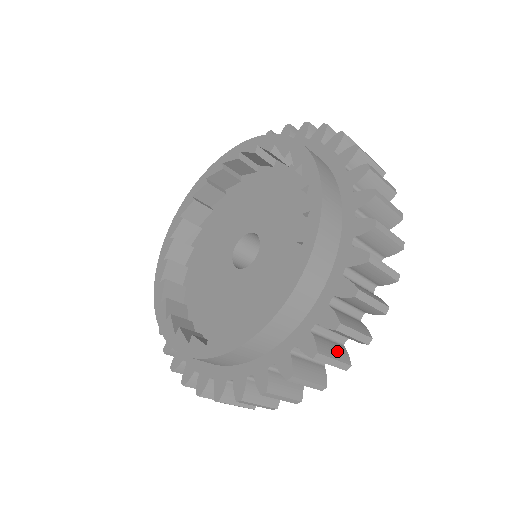
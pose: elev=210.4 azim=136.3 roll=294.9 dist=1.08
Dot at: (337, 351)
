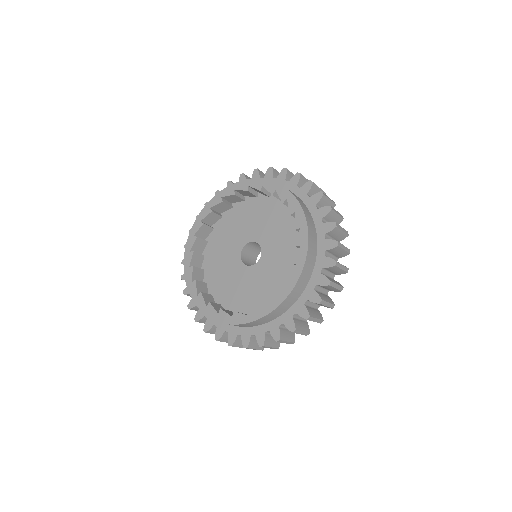
Dot at: (335, 281)
